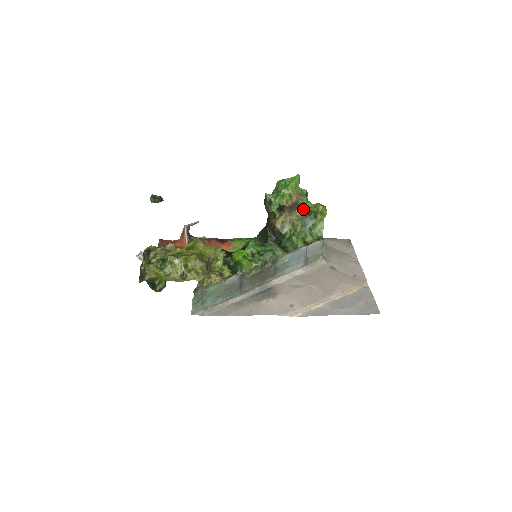
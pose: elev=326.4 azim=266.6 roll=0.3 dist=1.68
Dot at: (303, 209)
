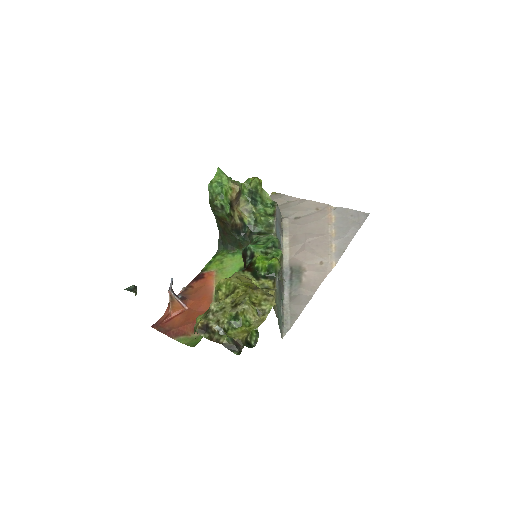
Dot at: (243, 193)
